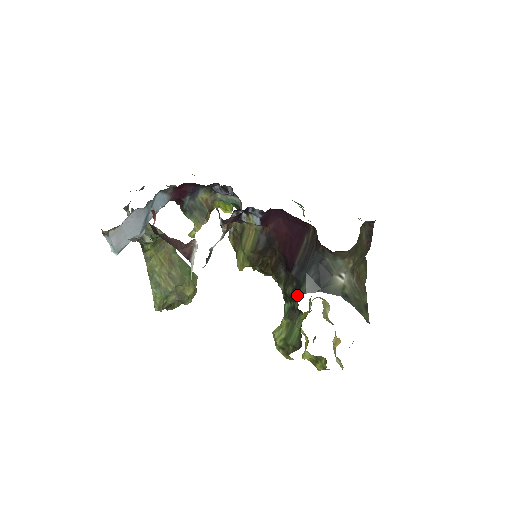
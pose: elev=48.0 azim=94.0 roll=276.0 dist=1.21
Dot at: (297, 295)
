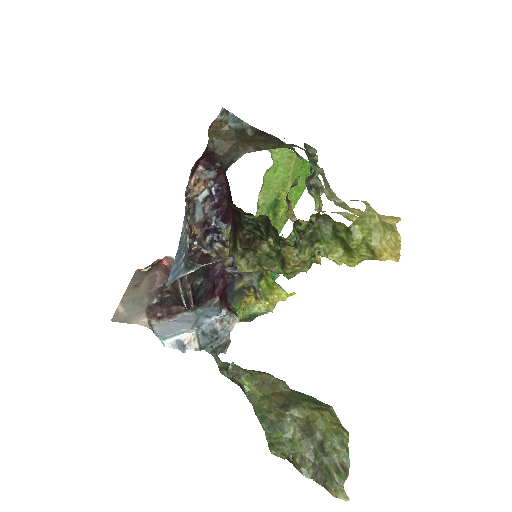
Dot at: (222, 197)
